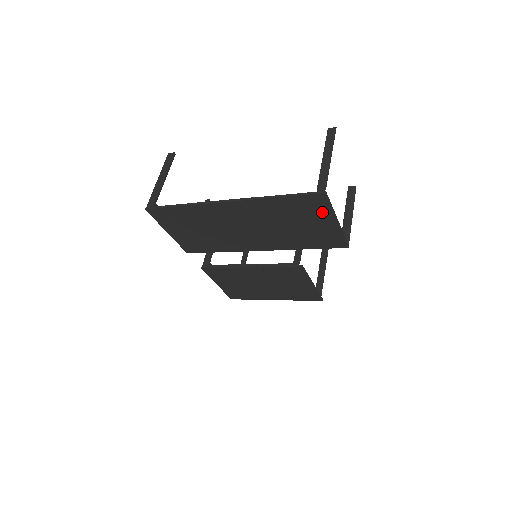
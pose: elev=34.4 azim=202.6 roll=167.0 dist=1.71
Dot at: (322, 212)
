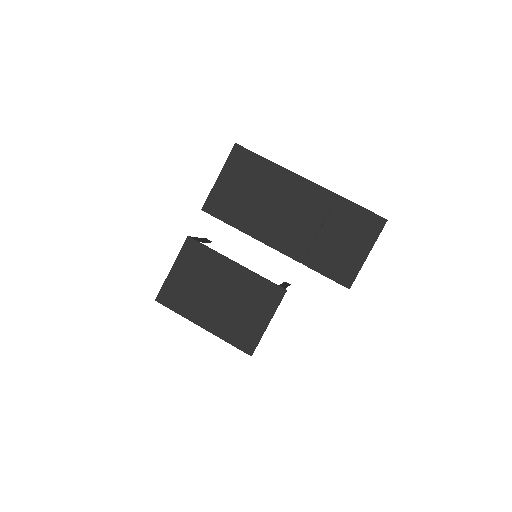
Dot at: (368, 237)
